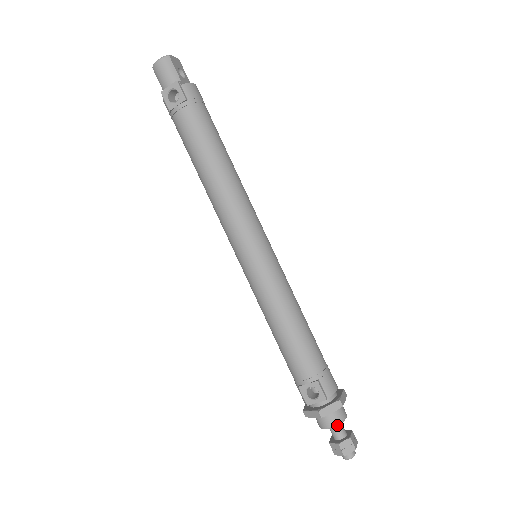
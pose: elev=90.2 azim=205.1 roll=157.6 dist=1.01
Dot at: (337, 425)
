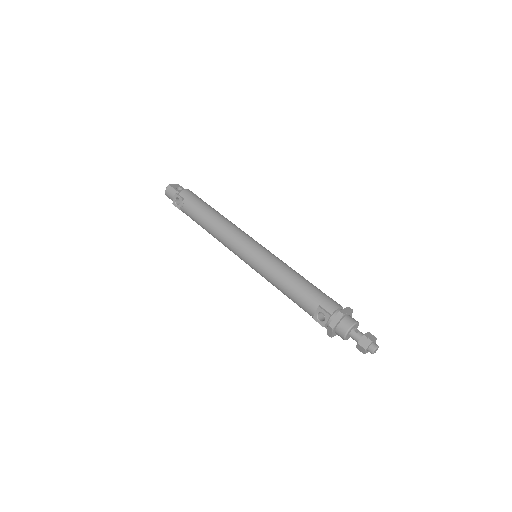
Dot at: (348, 330)
